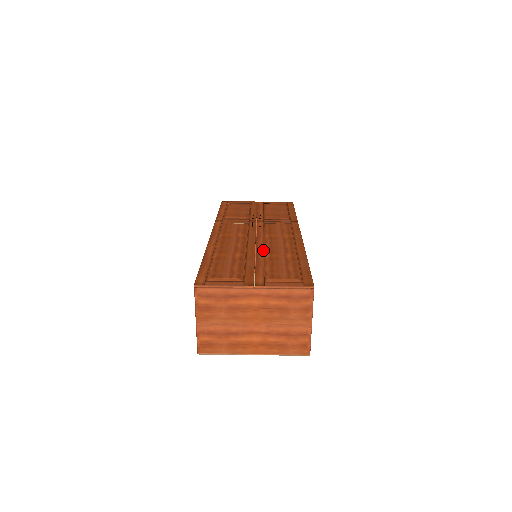
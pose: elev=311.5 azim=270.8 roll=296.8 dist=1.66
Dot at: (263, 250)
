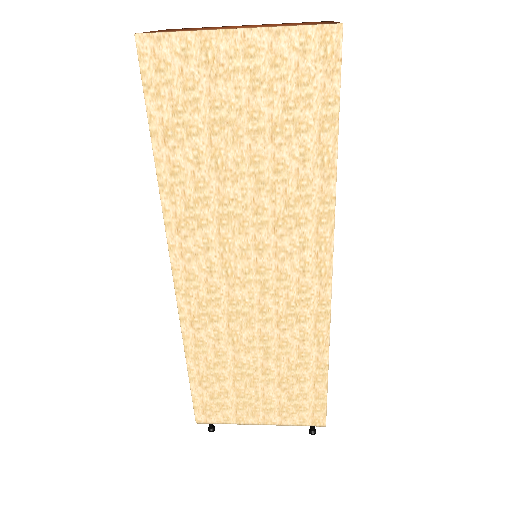
Dot at: occluded
